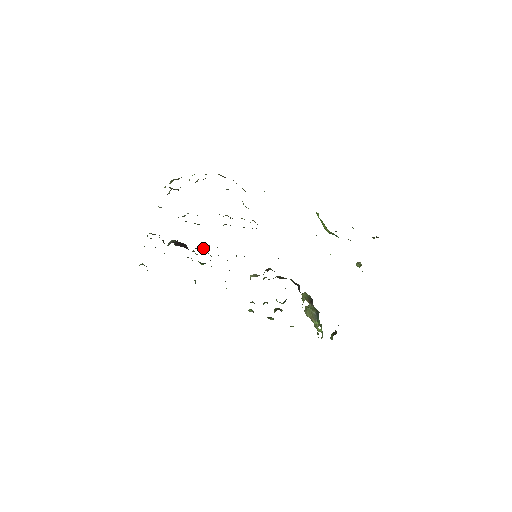
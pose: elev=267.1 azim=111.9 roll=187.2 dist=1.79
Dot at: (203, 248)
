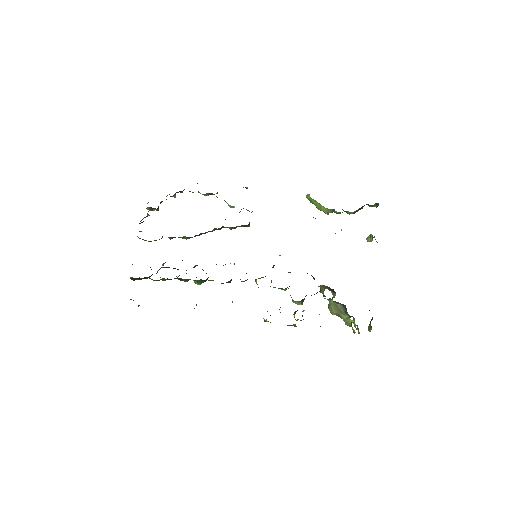
Dot at: (196, 265)
